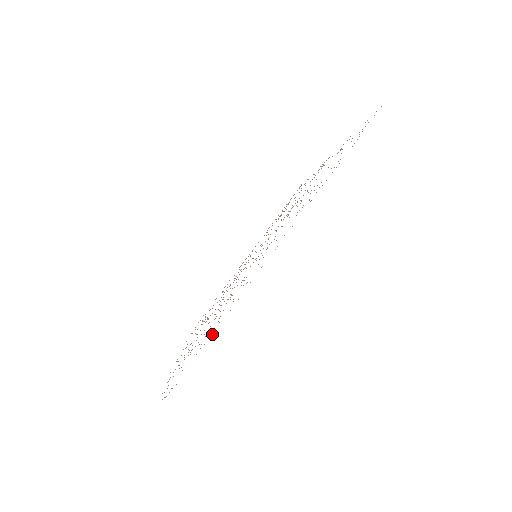
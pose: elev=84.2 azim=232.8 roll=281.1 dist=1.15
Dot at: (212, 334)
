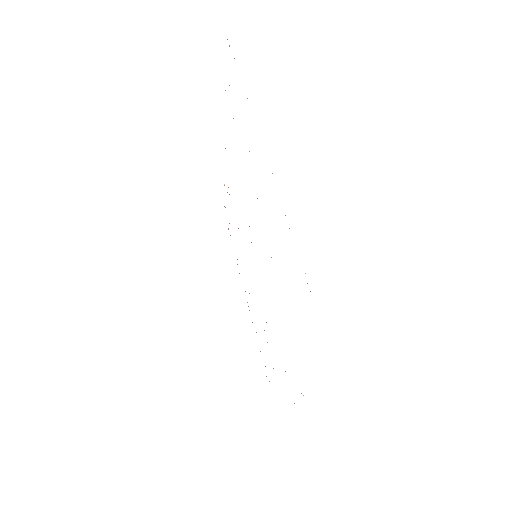
Dot at: occluded
